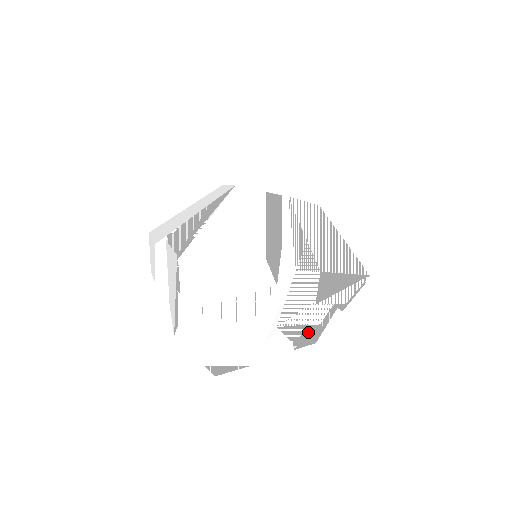
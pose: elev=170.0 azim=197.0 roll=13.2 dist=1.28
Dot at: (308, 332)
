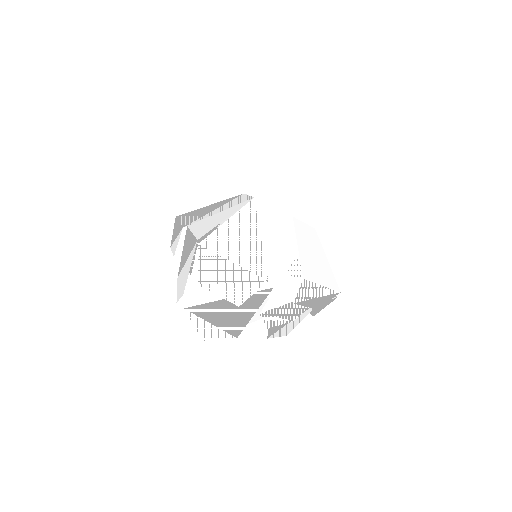
Dot at: (282, 326)
